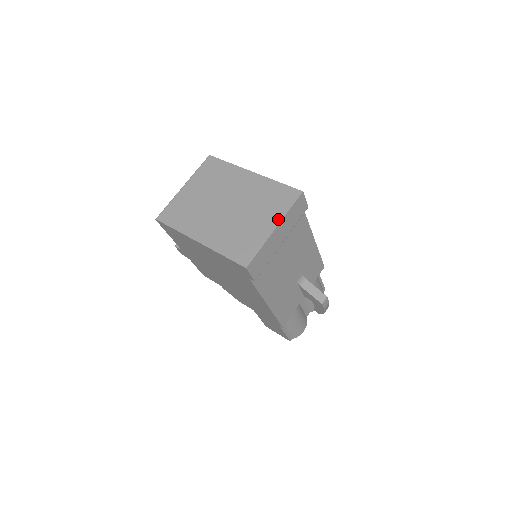
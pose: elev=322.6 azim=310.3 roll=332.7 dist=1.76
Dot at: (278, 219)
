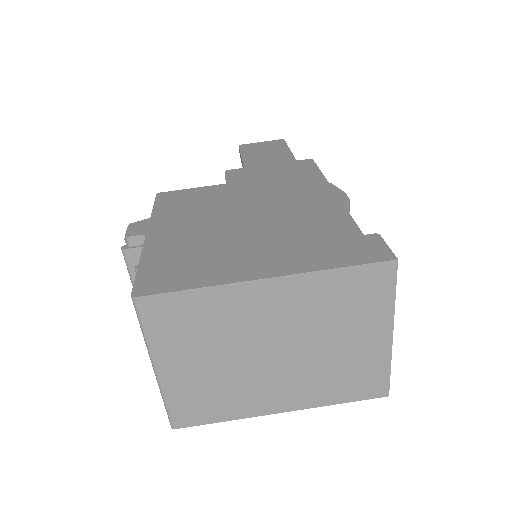
Dot at: (387, 322)
